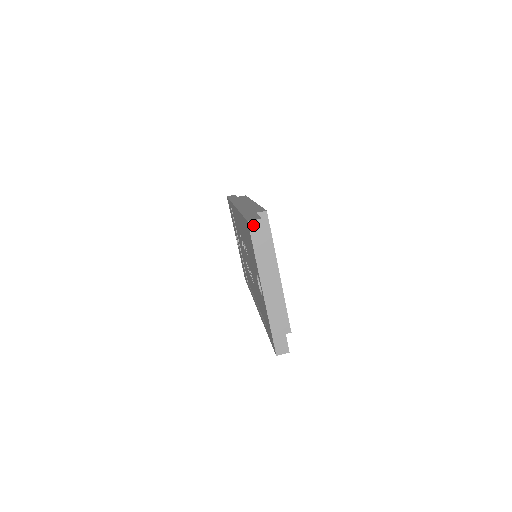
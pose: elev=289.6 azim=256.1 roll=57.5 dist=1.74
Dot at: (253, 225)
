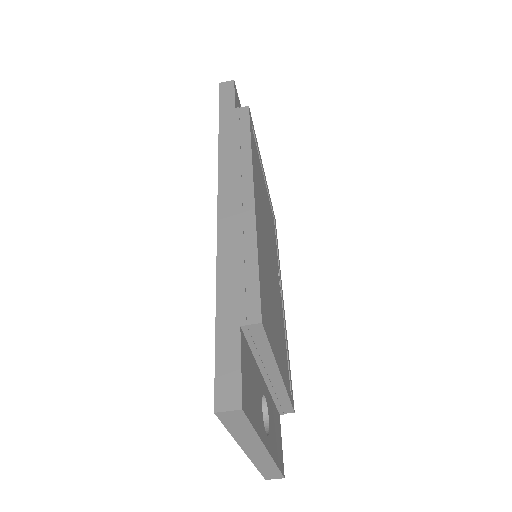
Dot at: (225, 415)
